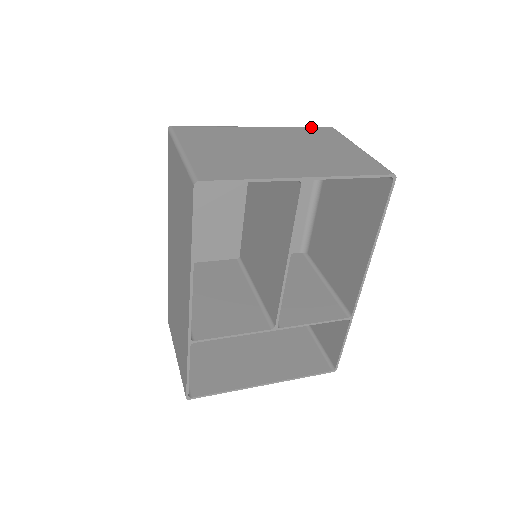
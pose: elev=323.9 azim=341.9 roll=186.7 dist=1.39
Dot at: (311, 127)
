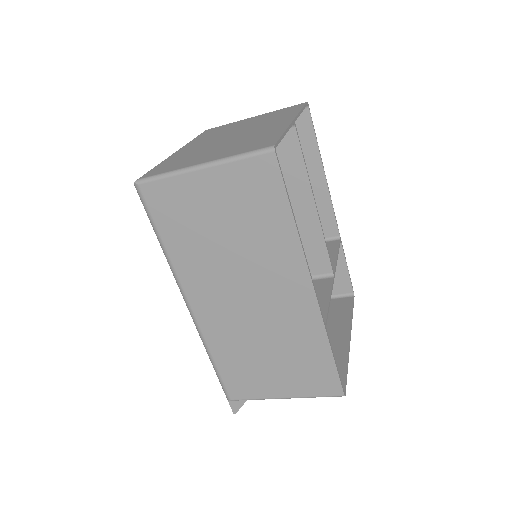
Dot at: (200, 135)
